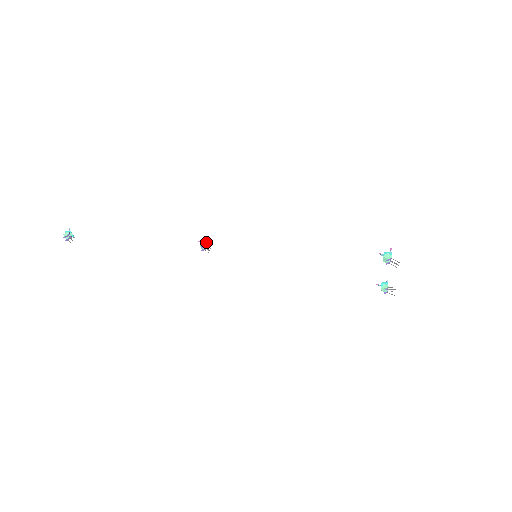
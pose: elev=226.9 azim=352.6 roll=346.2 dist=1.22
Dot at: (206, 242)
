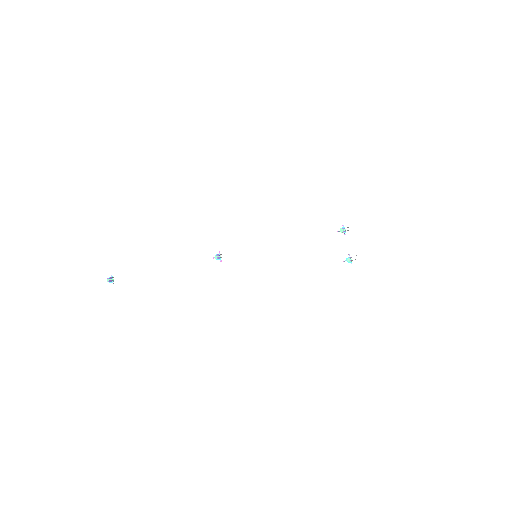
Dot at: (219, 256)
